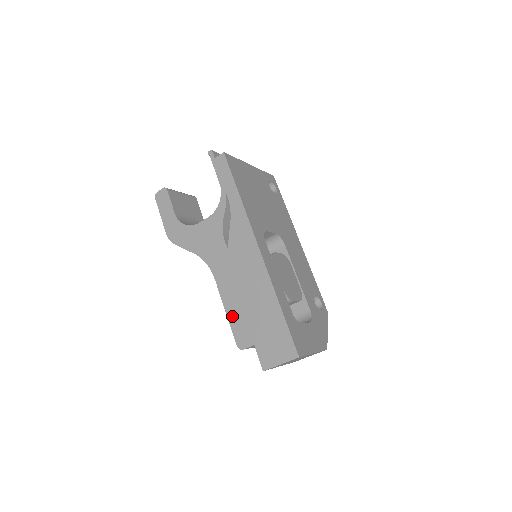
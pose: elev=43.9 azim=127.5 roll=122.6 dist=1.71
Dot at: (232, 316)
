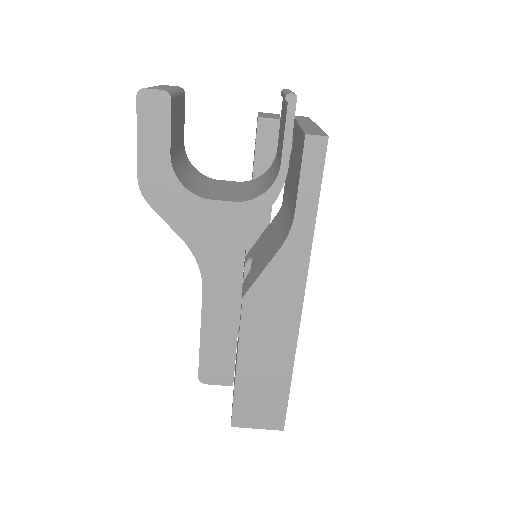
Dot at: (208, 345)
